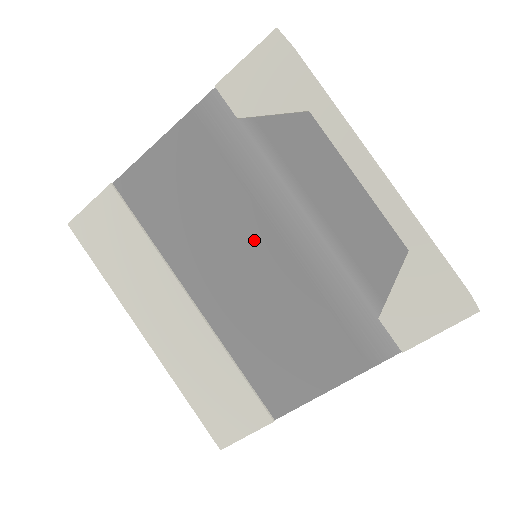
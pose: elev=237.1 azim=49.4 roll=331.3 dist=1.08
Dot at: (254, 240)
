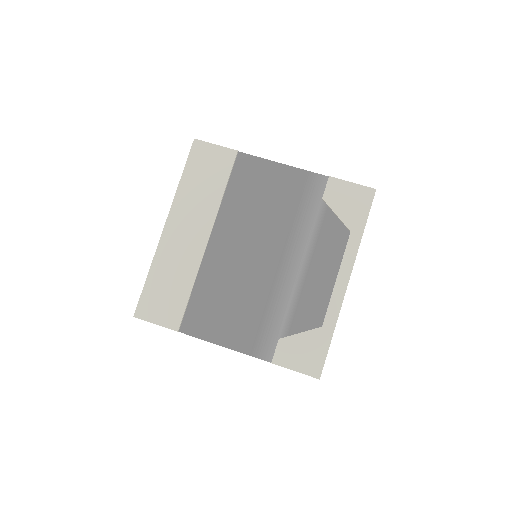
Dot at: (268, 250)
